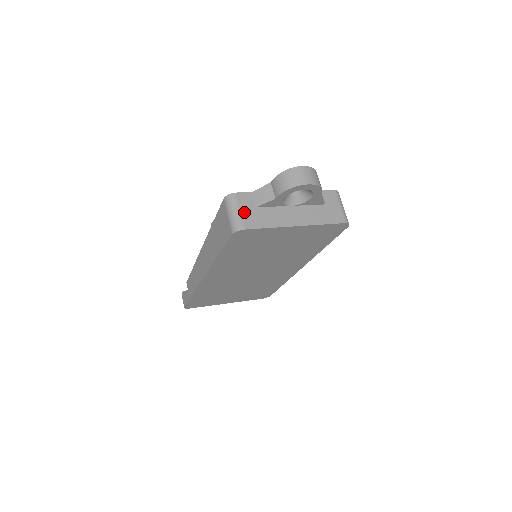
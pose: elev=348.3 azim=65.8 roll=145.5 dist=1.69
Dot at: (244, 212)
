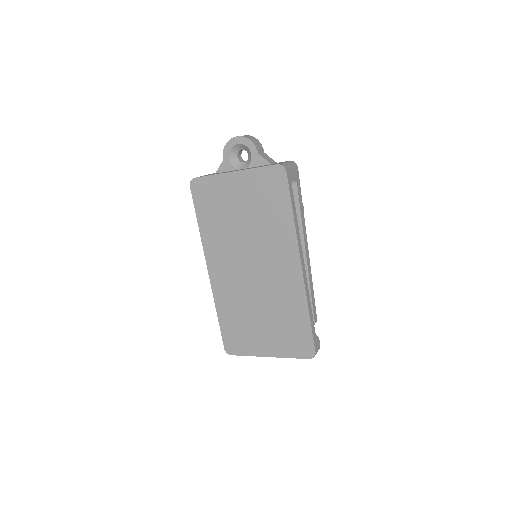
Dot at: occluded
